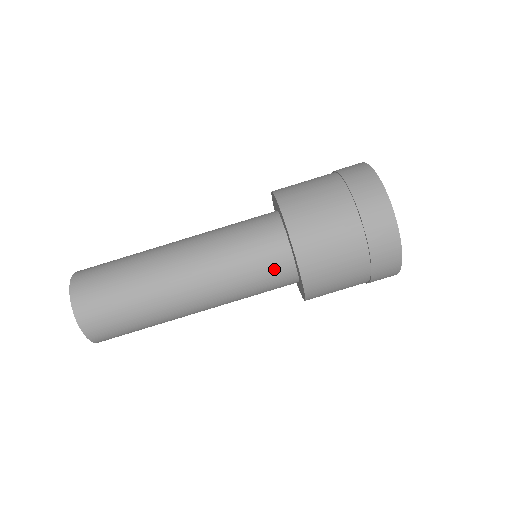
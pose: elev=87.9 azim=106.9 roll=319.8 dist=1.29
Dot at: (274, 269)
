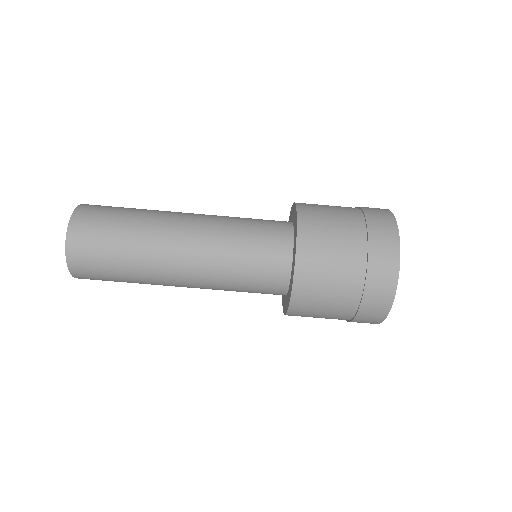
Dot at: (267, 292)
